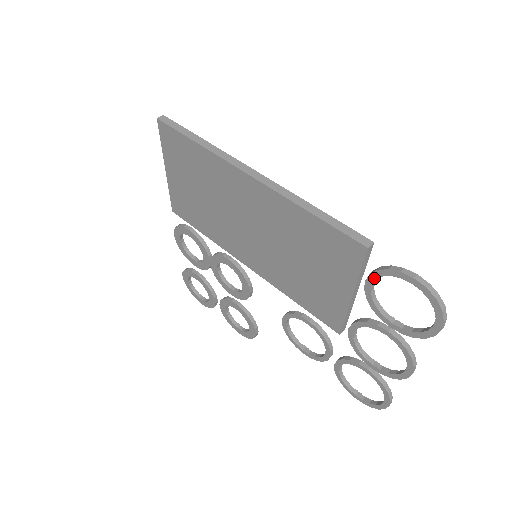
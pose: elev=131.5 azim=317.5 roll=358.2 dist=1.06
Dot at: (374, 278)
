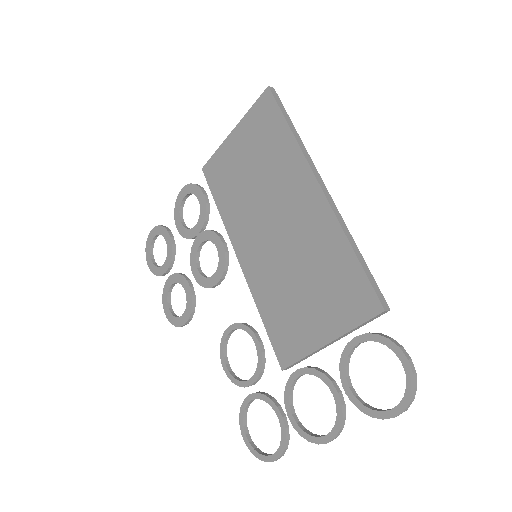
Dot at: (367, 339)
